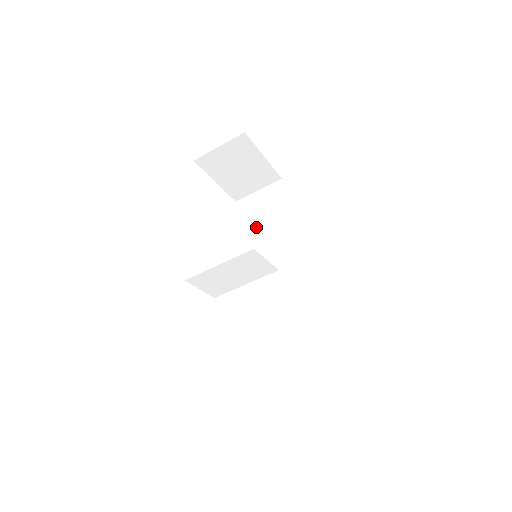
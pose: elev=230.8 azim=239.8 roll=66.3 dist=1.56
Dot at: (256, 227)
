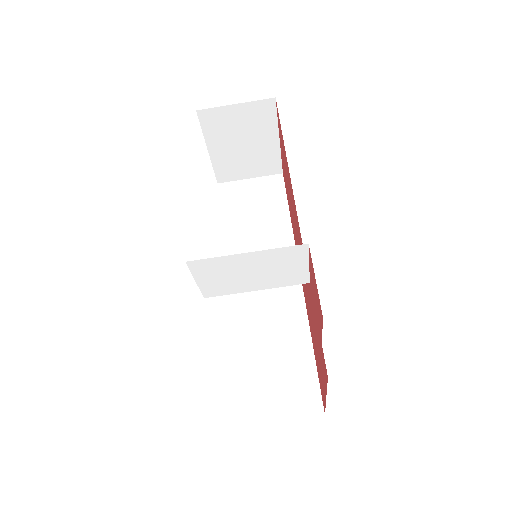
Dot at: (240, 221)
